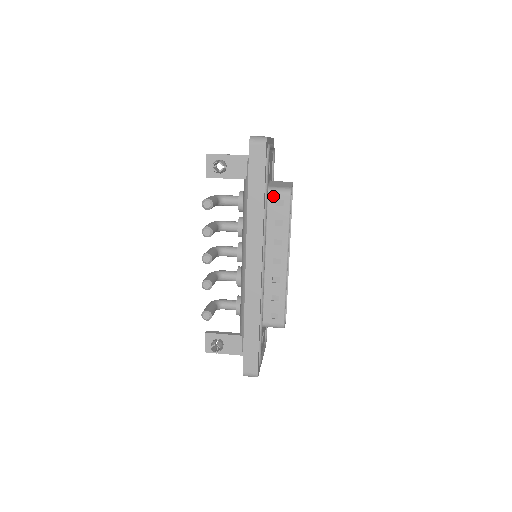
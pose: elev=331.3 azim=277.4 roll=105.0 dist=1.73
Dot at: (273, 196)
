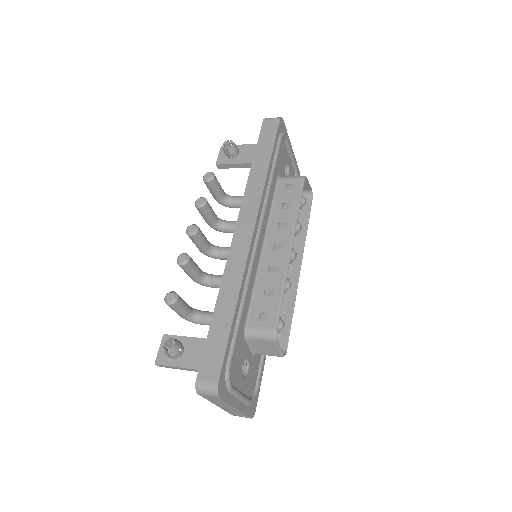
Dot at: (284, 181)
